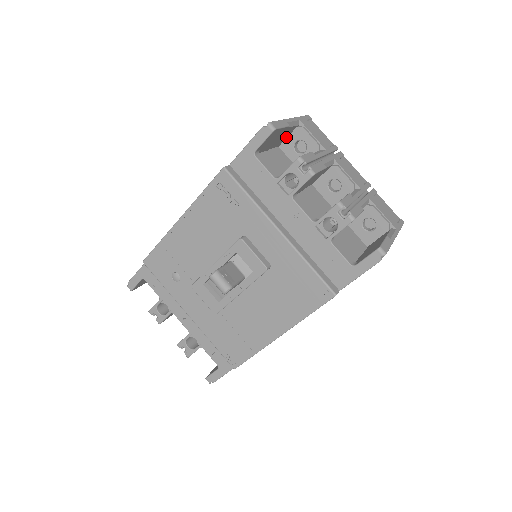
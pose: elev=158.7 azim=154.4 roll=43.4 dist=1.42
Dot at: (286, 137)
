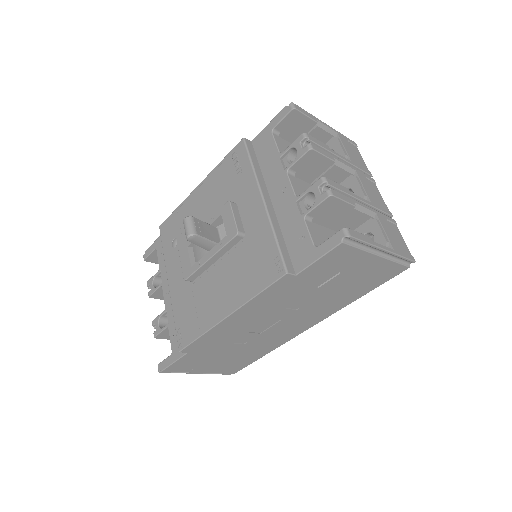
Dot at: occluded
